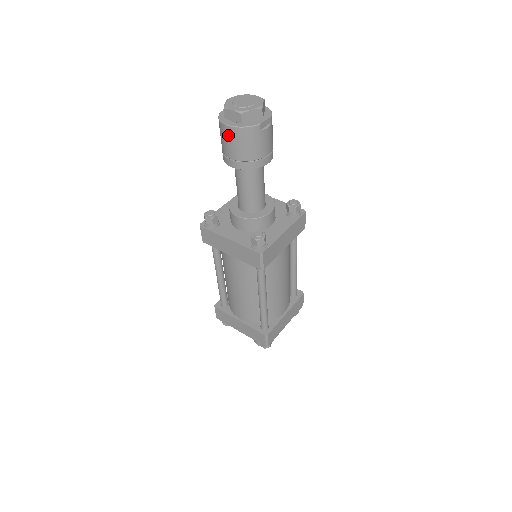
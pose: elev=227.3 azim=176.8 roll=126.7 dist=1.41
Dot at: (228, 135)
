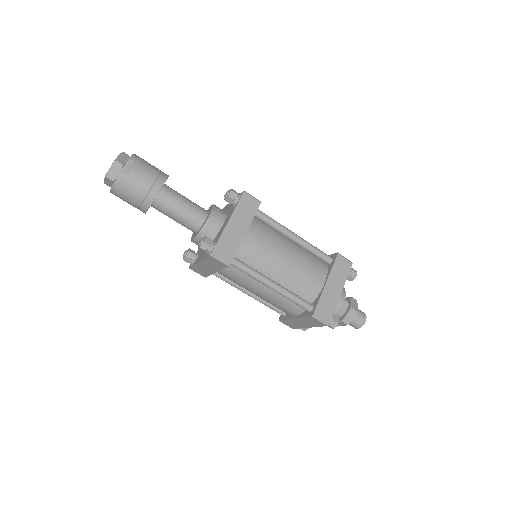
Dot at: (118, 196)
